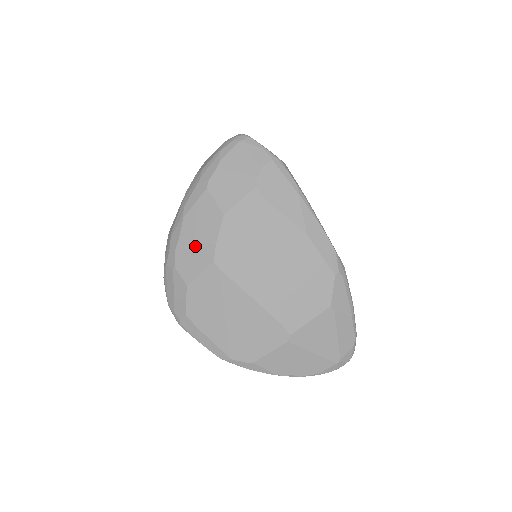
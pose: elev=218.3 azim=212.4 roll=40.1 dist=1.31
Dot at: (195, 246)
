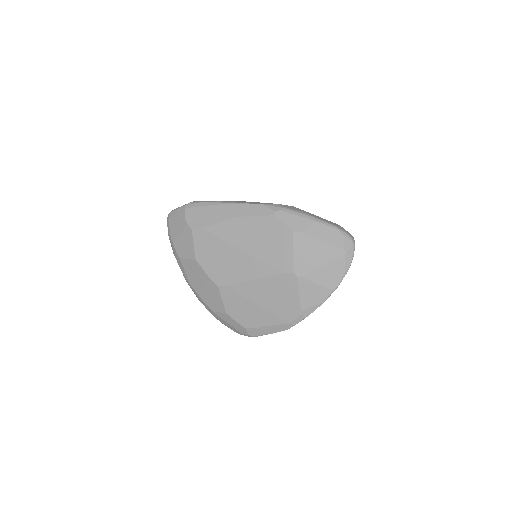
Dot at: (206, 290)
